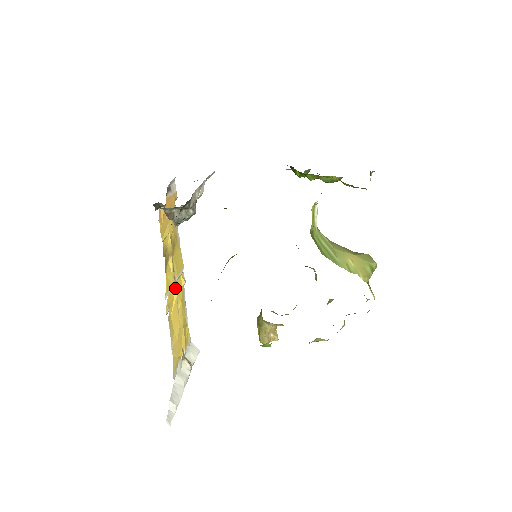
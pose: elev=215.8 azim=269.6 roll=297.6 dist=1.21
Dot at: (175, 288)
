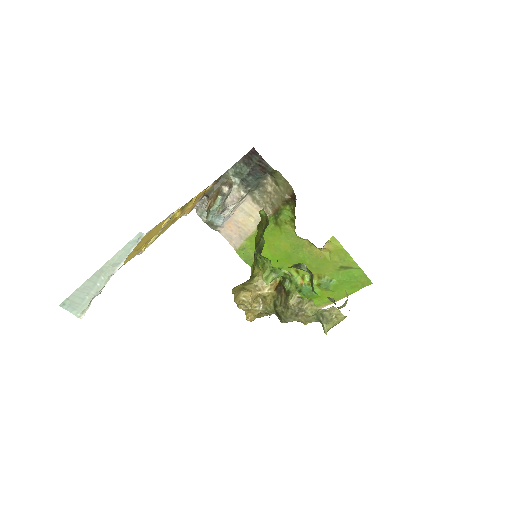
Dot at: occluded
